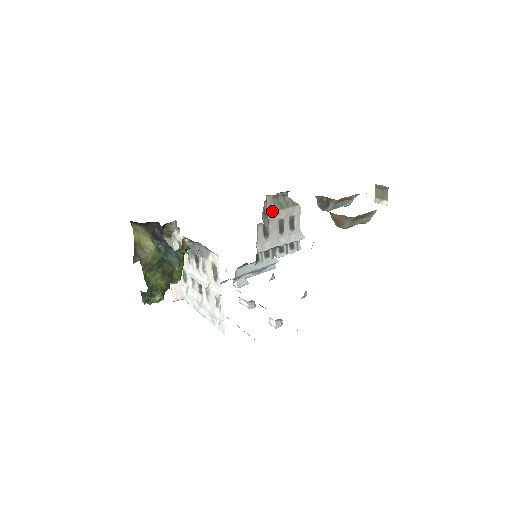
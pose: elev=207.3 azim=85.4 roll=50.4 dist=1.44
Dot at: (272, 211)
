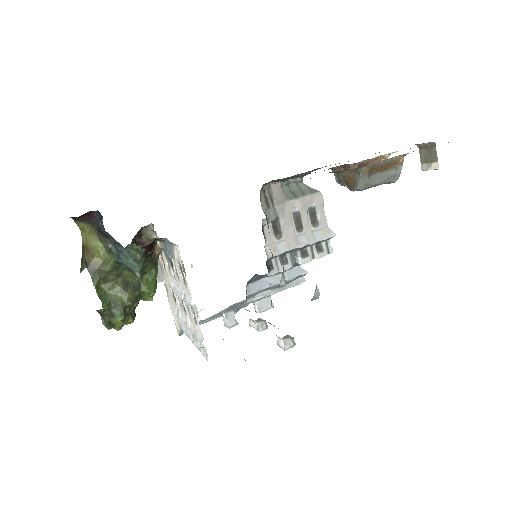
Dot at: (281, 202)
